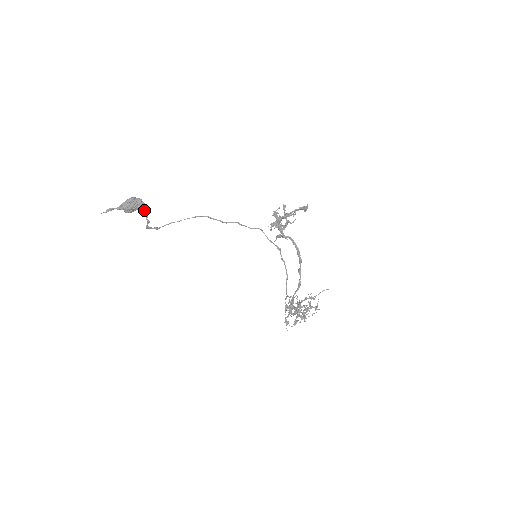
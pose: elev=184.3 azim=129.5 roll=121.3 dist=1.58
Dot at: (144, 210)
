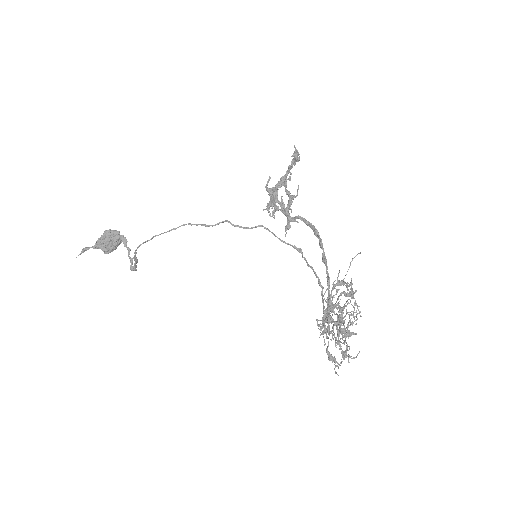
Dot at: (125, 246)
